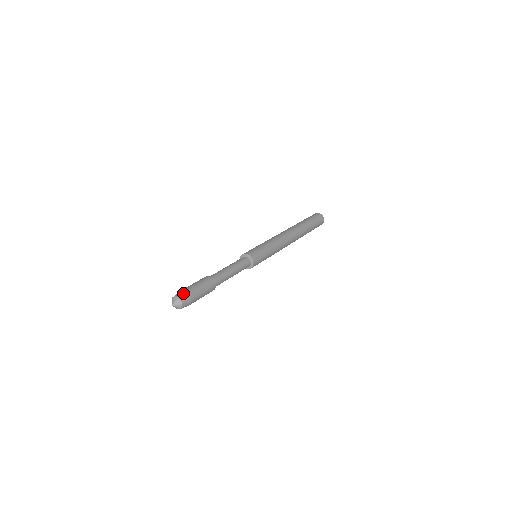
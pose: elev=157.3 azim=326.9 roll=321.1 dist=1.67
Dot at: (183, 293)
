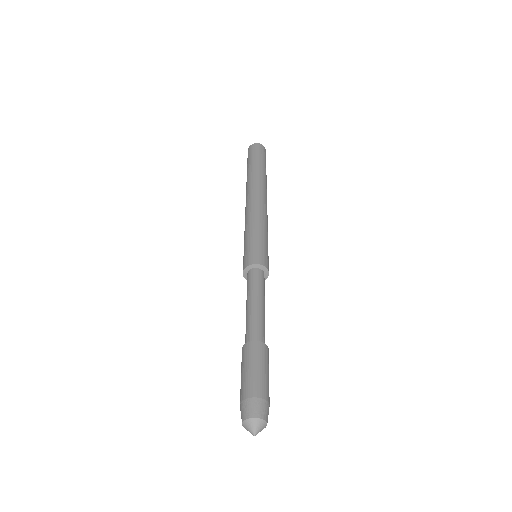
Dot at: (252, 404)
